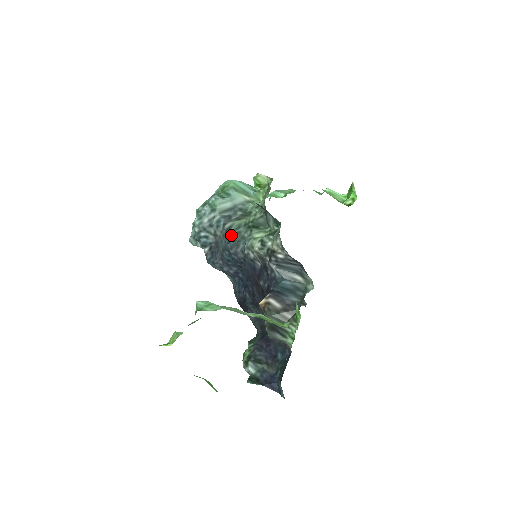
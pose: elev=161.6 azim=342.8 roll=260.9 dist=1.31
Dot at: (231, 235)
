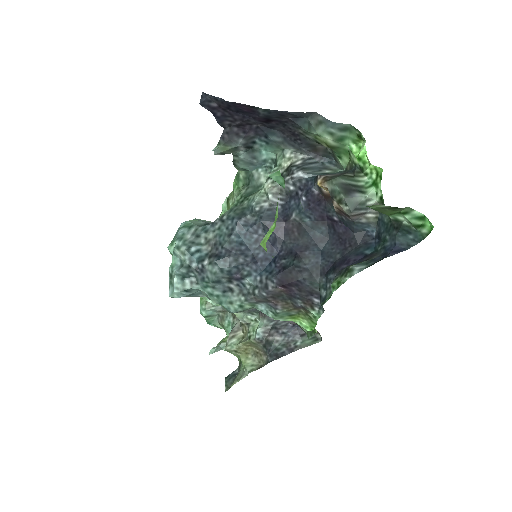
Dot at: (230, 215)
